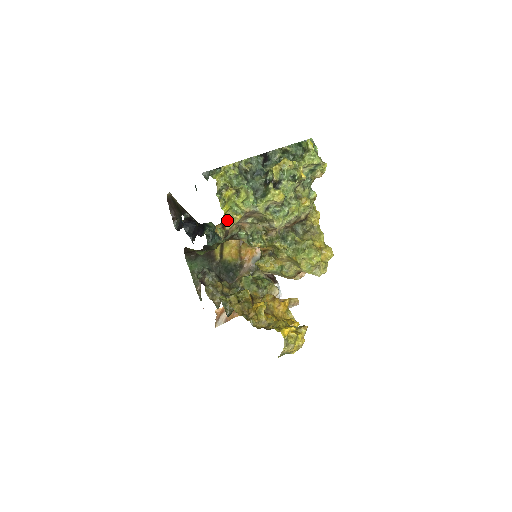
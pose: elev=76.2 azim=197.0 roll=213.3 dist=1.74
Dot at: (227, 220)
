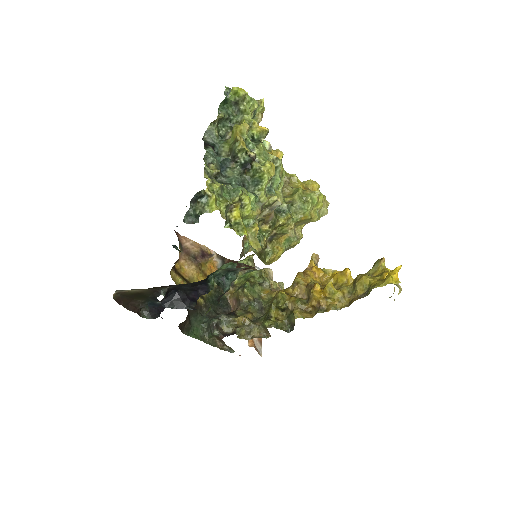
Dot at: (252, 242)
